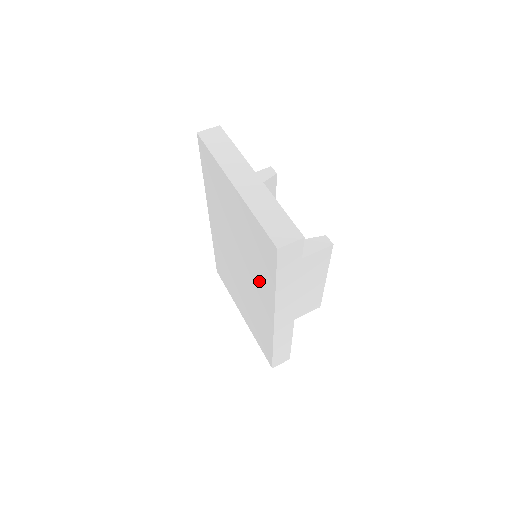
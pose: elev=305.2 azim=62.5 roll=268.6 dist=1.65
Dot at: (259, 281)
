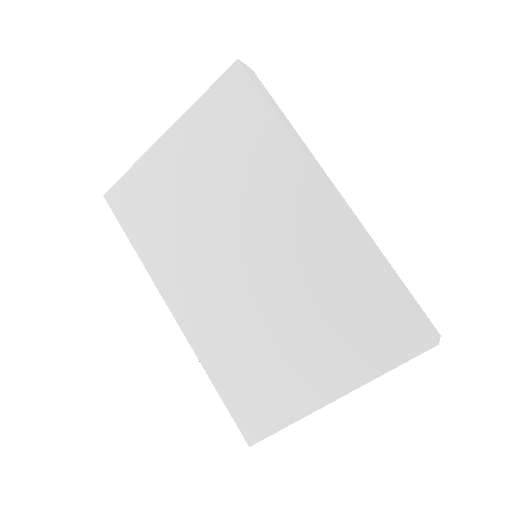
Dot at: (270, 183)
